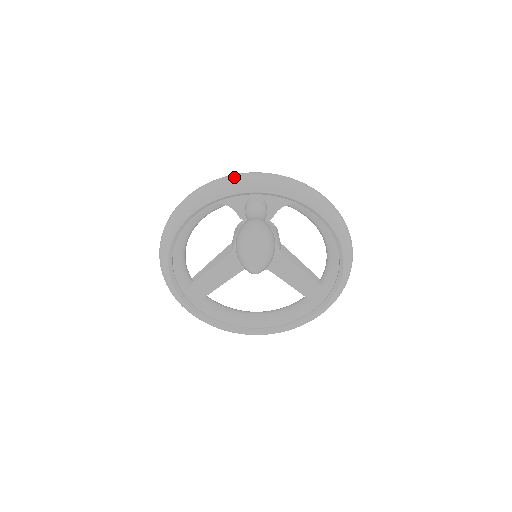
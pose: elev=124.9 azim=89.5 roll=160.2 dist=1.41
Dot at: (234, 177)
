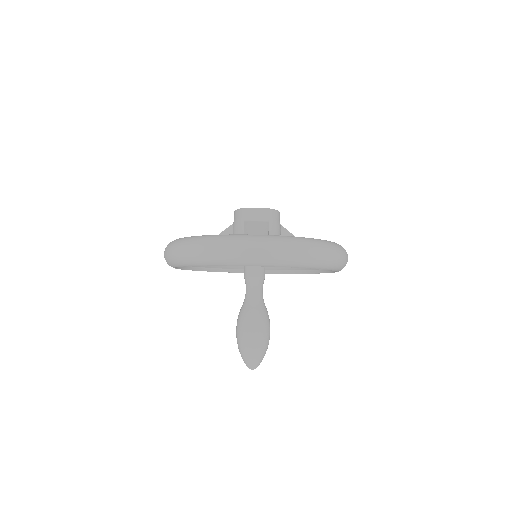
Dot at: (232, 252)
